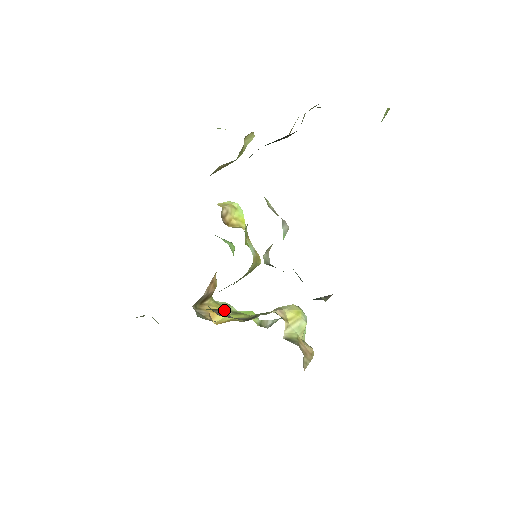
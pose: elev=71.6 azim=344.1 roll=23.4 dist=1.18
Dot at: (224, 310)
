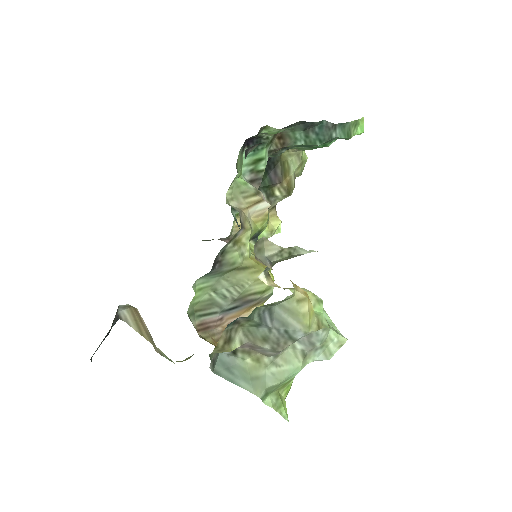
Dot at: occluded
